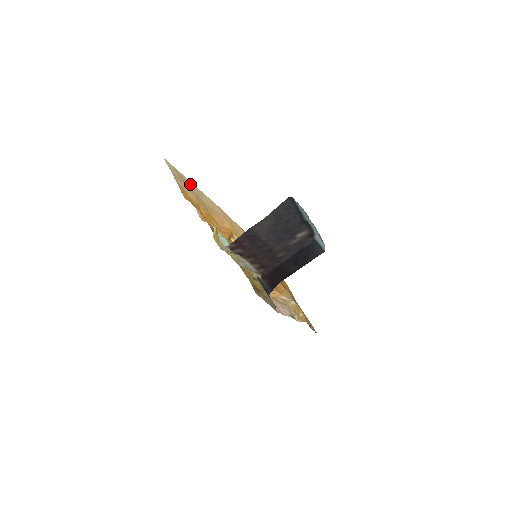
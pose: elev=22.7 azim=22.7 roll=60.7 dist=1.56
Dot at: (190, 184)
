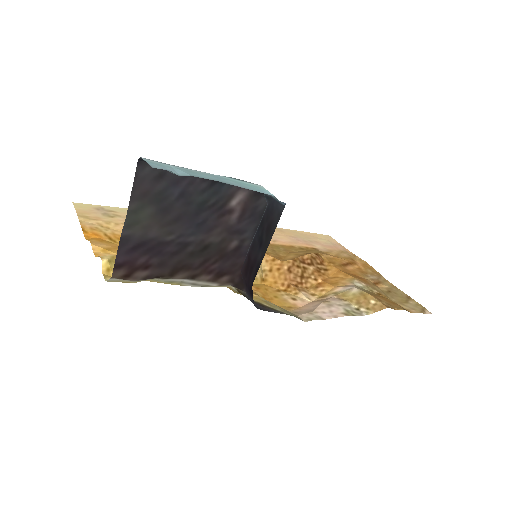
Dot at: occluded
